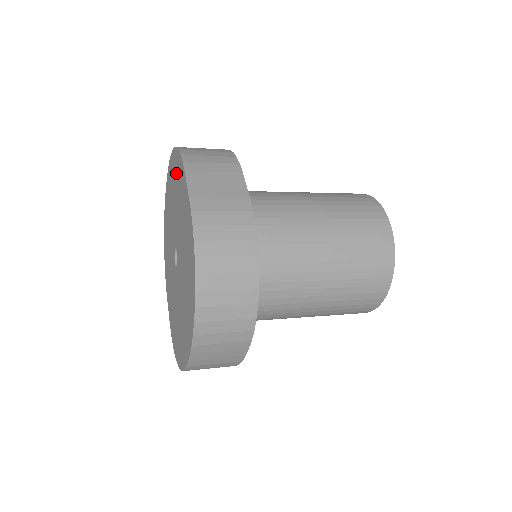
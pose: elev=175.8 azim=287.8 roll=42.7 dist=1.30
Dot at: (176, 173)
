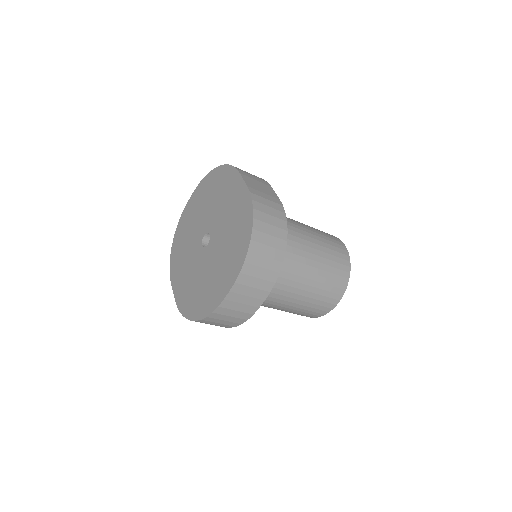
Dot at: (219, 181)
